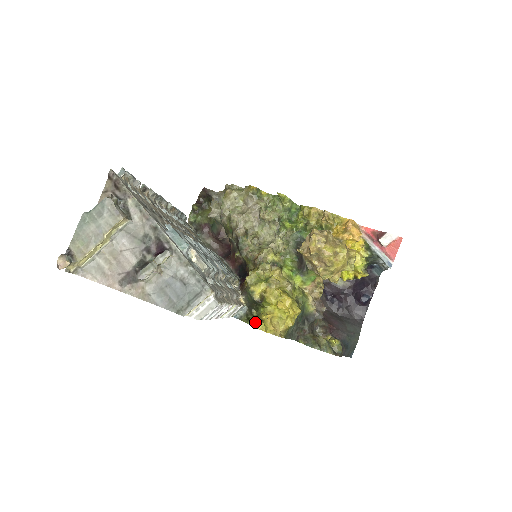
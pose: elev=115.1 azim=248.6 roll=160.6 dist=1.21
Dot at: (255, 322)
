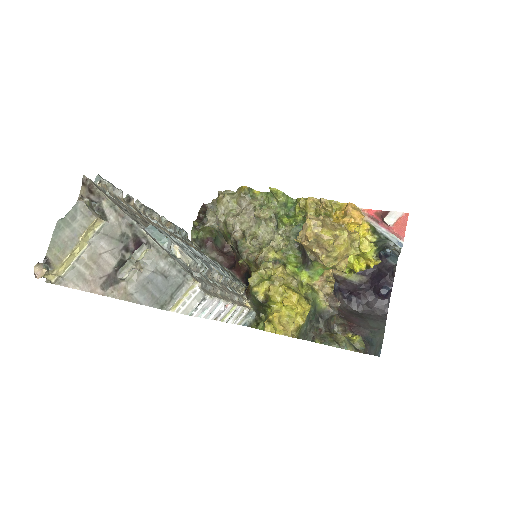
Dot at: (264, 325)
